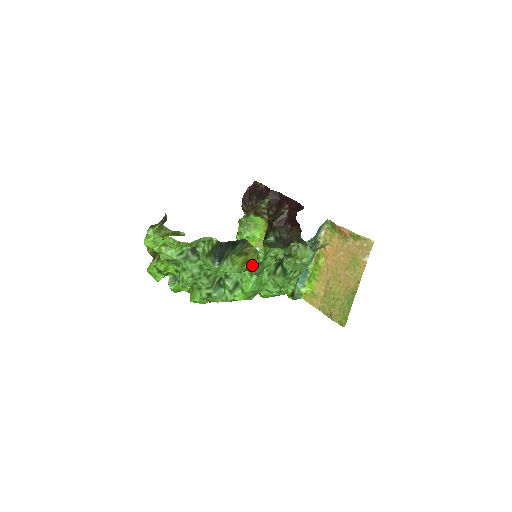
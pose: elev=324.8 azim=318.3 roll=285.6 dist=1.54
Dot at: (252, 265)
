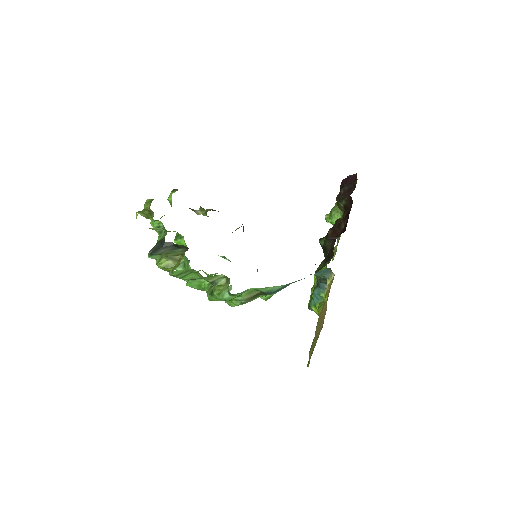
Dot at: (170, 272)
